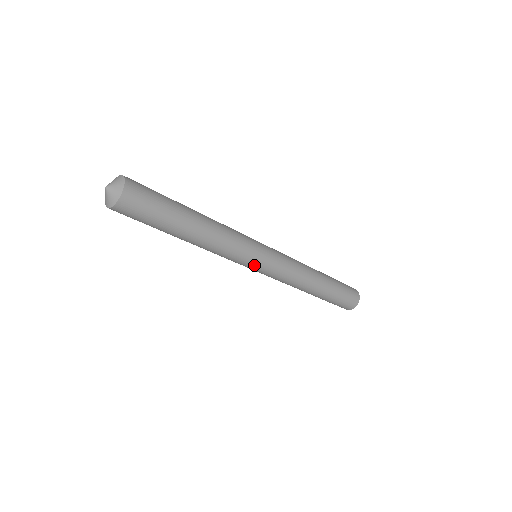
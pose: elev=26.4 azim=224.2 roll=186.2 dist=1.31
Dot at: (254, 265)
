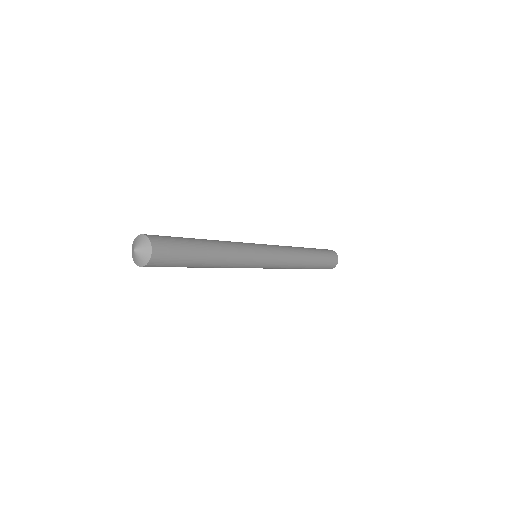
Dot at: occluded
